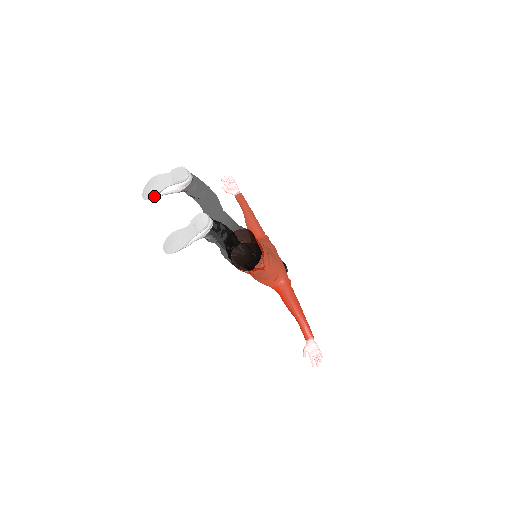
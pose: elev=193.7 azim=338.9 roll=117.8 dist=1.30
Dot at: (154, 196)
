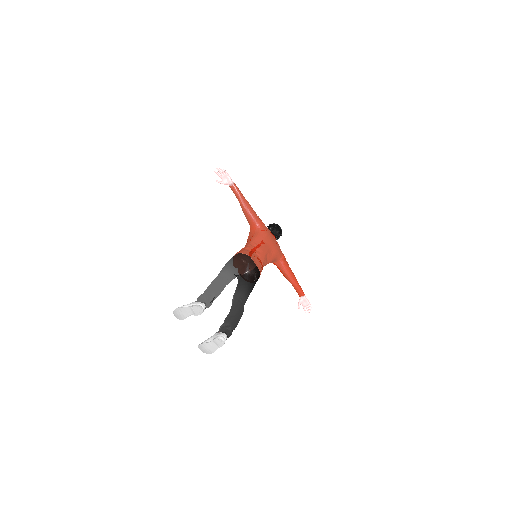
Dot at: (183, 319)
